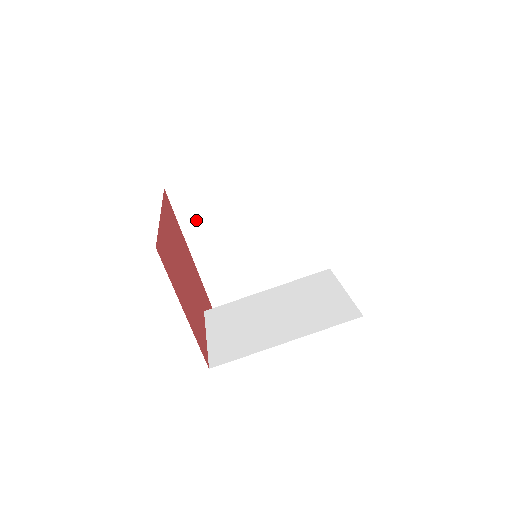
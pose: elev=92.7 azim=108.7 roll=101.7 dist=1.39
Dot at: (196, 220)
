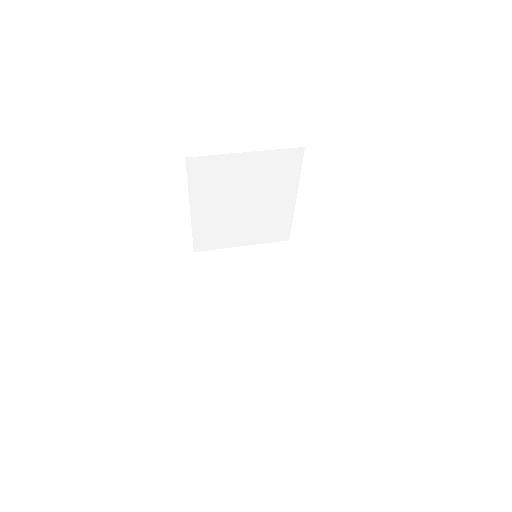
Dot at: (212, 277)
